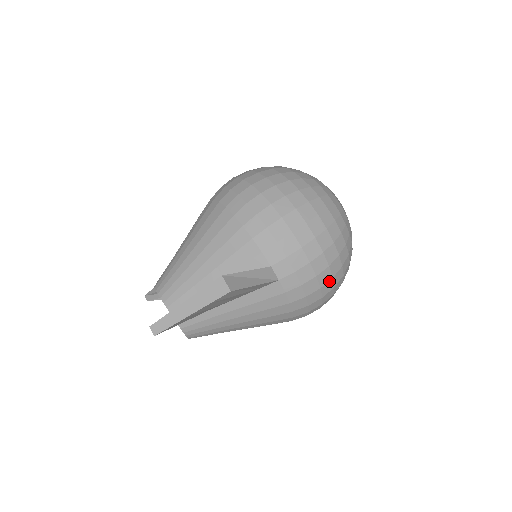
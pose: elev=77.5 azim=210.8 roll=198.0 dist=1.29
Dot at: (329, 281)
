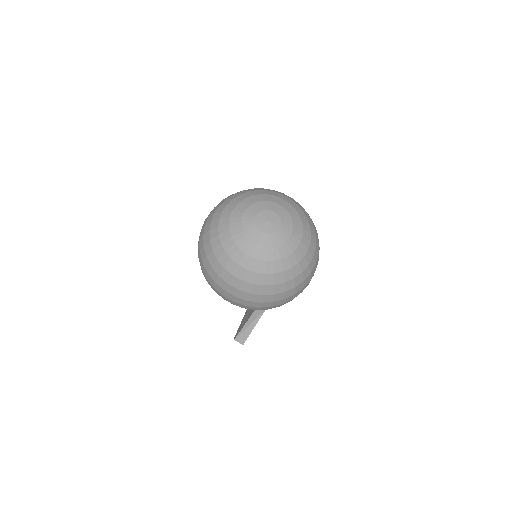
Dot at: (294, 295)
